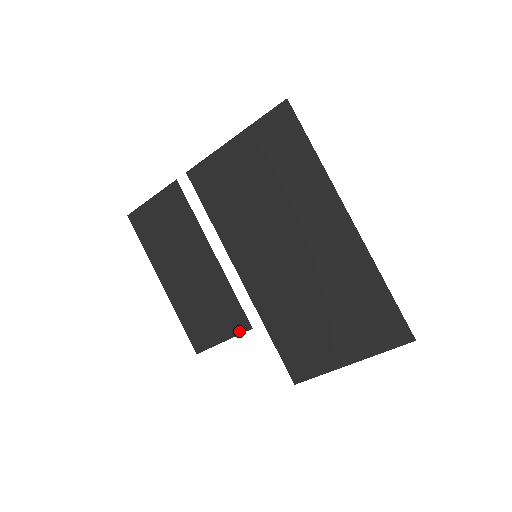
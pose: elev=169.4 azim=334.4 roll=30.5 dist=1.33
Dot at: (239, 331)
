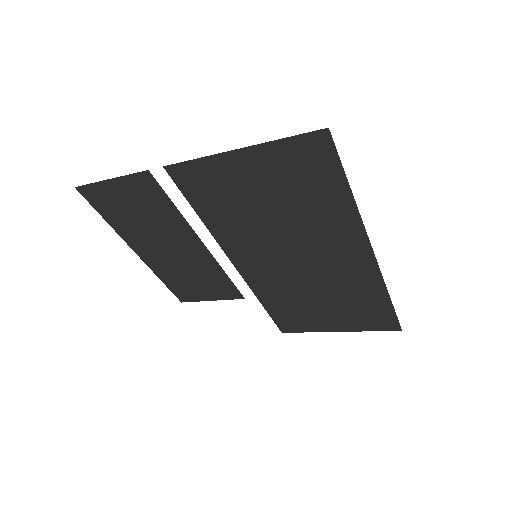
Dot at: (230, 298)
